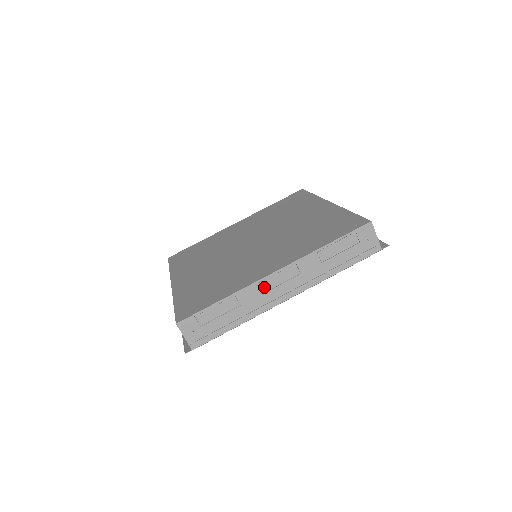
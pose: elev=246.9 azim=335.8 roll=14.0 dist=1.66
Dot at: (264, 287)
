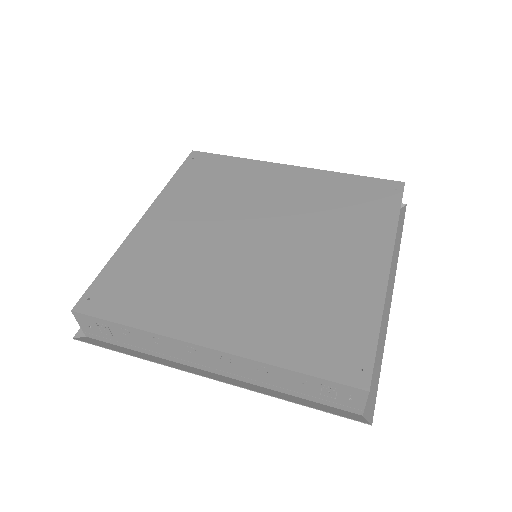
Dot at: occluded
